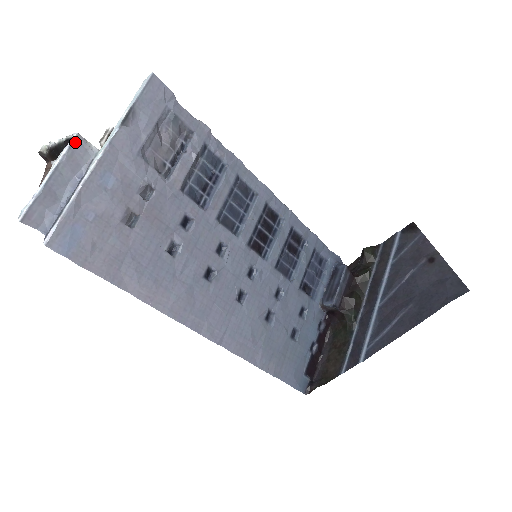
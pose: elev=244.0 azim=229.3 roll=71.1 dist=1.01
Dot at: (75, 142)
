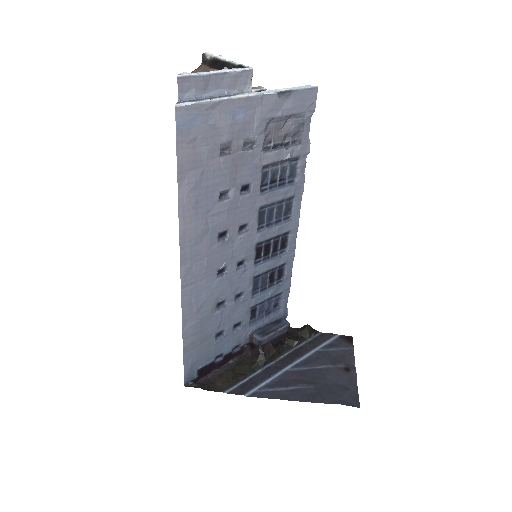
Dot at: (247, 72)
